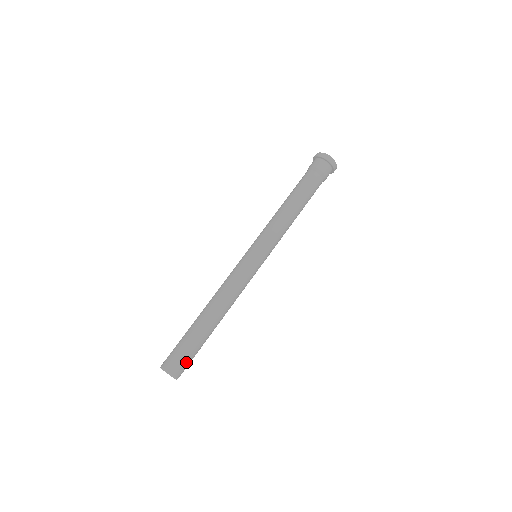
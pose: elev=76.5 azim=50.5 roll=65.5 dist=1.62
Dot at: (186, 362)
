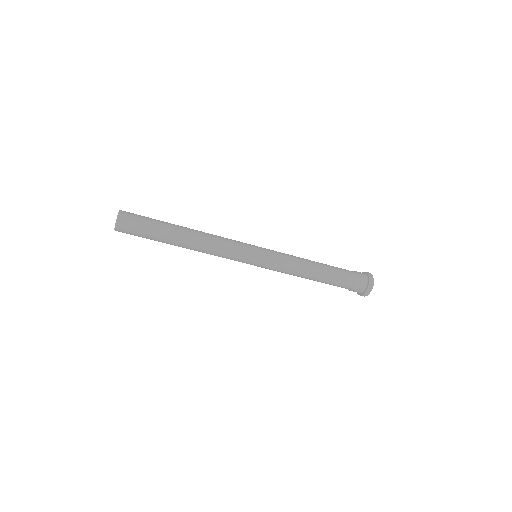
Dot at: (136, 225)
